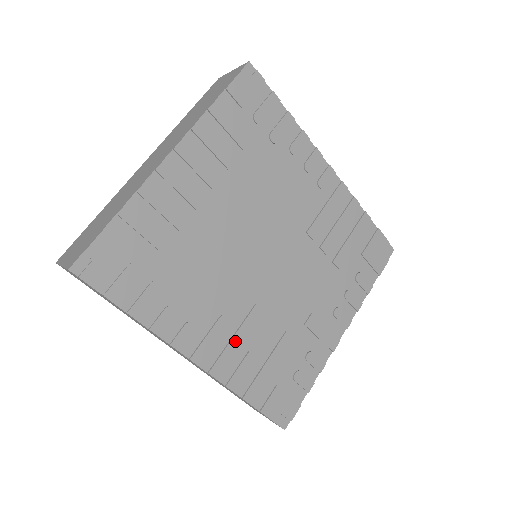
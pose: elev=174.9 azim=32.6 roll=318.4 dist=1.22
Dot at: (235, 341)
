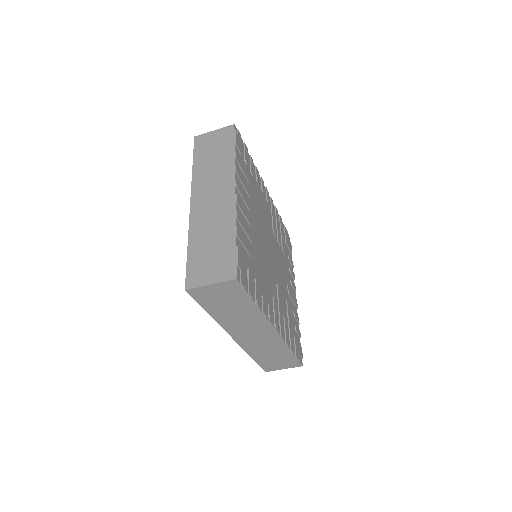
Dot at: (280, 311)
